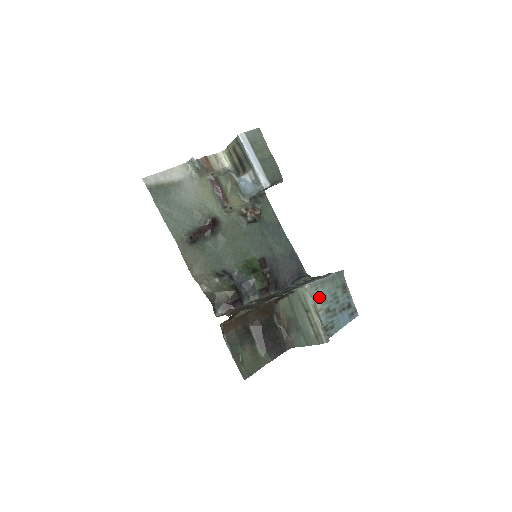
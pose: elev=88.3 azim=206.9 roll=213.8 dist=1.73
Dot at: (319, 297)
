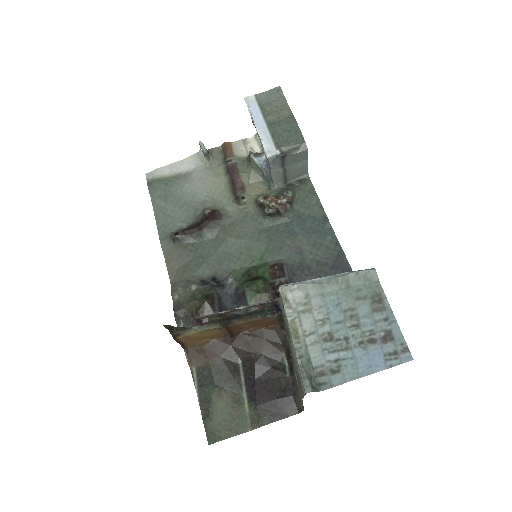
Dot at: (311, 311)
